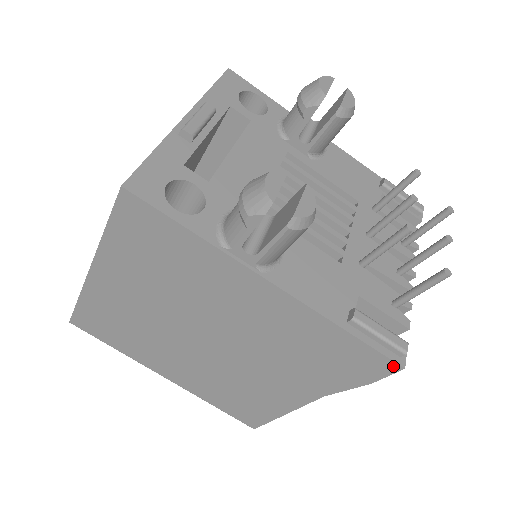
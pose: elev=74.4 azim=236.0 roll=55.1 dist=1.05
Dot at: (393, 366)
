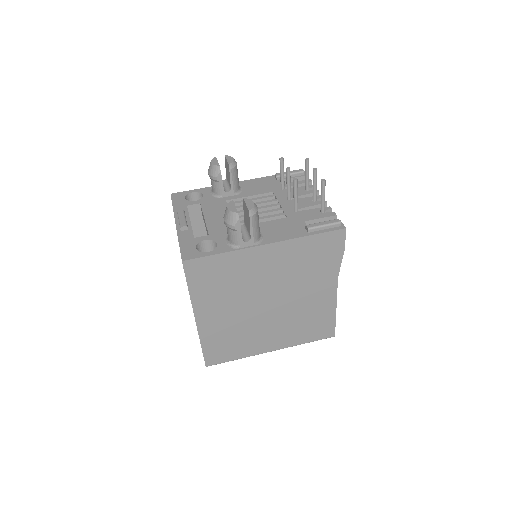
Dot at: (341, 232)
